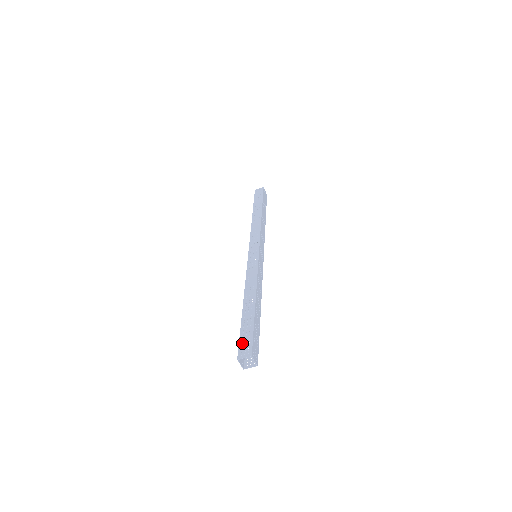
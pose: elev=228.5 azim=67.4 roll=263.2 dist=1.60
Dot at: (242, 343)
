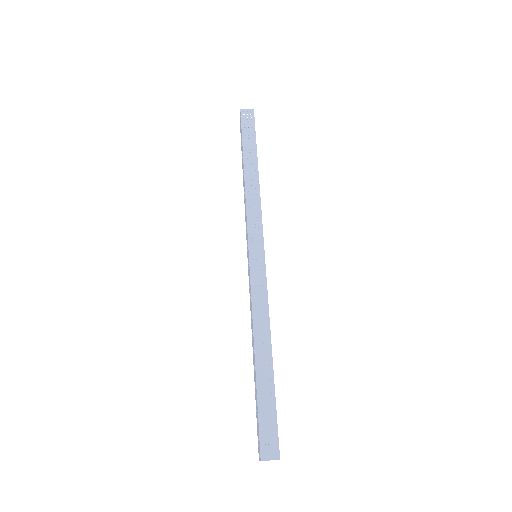
Dot at: occluded
